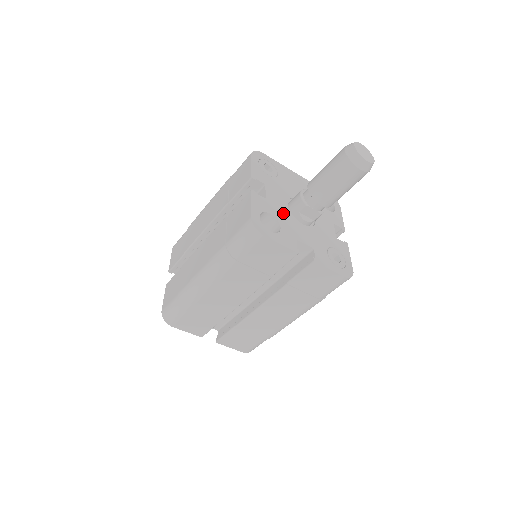
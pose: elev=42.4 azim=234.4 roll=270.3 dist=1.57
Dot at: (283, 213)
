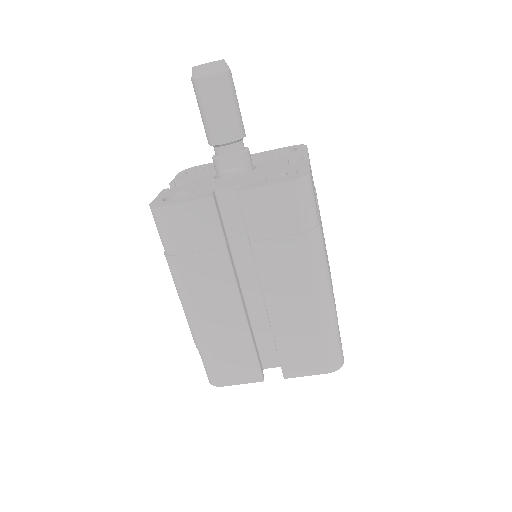
Dot at: (203, 184)
